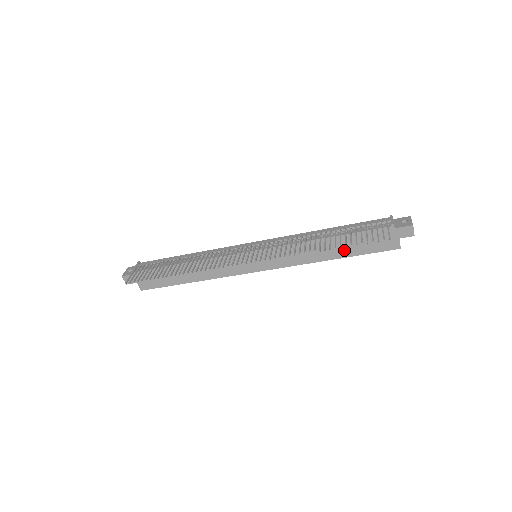
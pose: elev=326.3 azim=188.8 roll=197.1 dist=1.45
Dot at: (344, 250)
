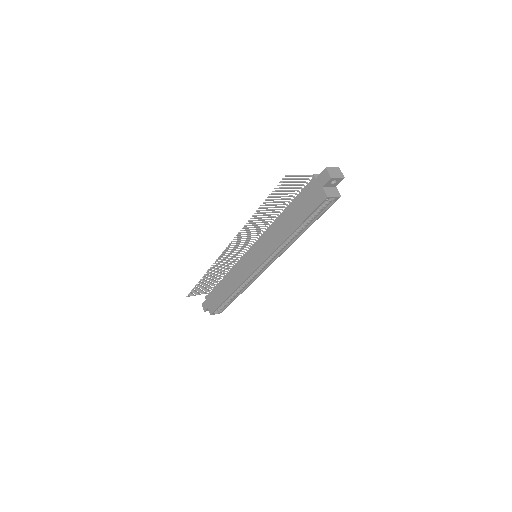
Dot at: (294, 220)
